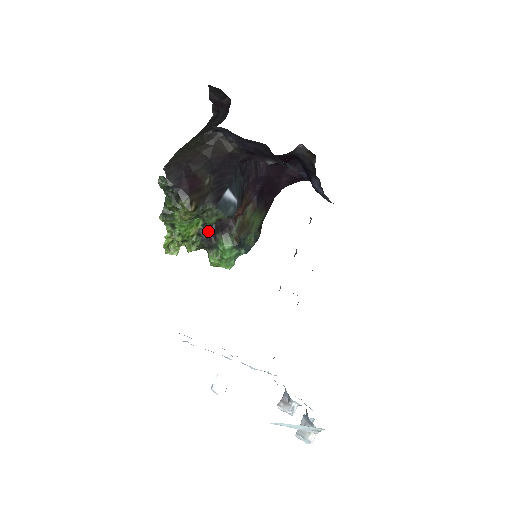
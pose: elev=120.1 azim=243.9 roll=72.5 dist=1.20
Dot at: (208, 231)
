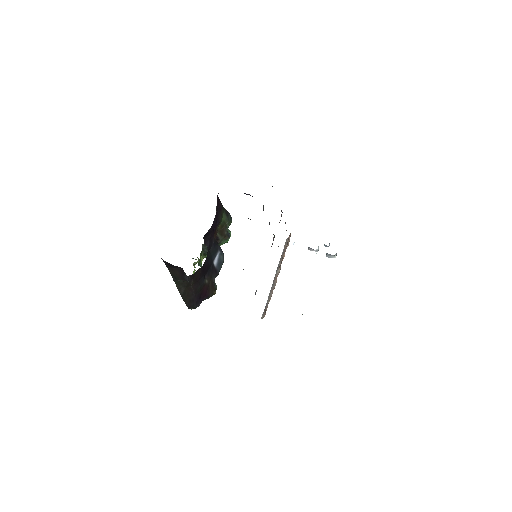
Dot at: (206, 248)
